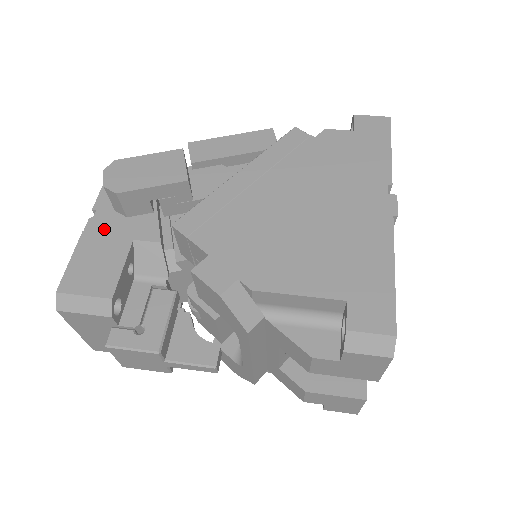
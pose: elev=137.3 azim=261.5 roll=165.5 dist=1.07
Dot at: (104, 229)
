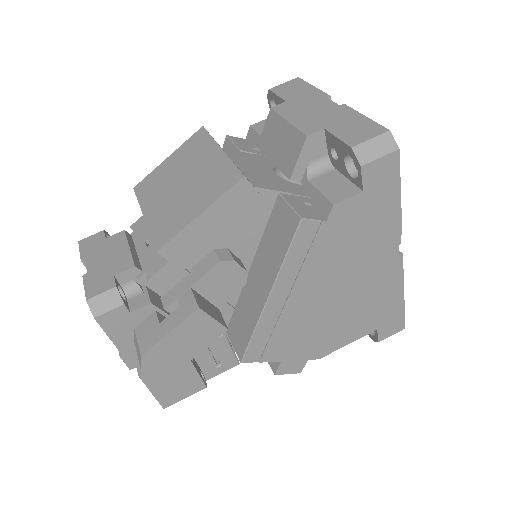
Dot at: occluded
